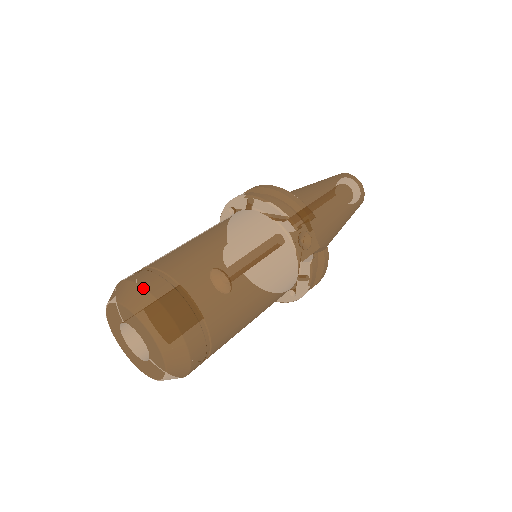
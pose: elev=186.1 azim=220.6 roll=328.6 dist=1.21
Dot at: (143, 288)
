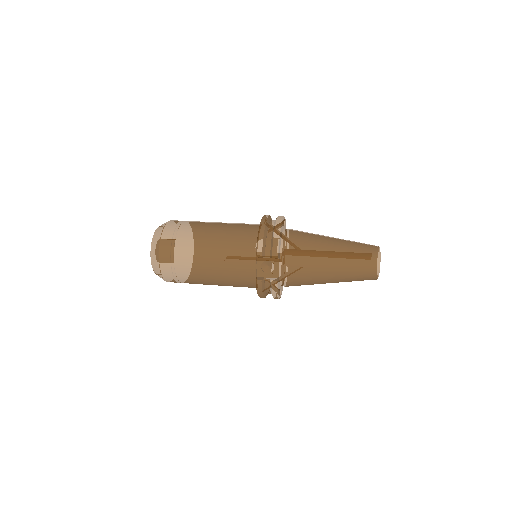
Dot at: (162, 230)
